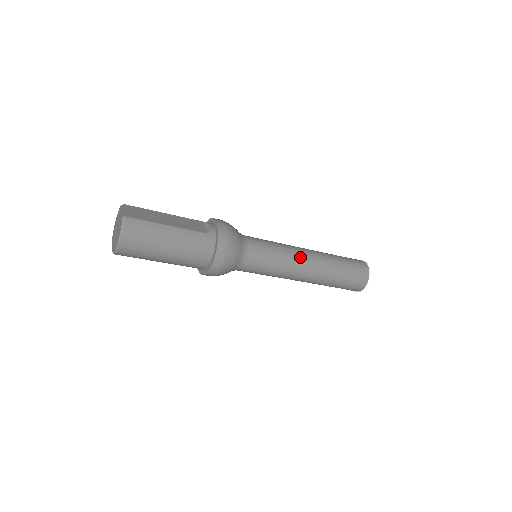
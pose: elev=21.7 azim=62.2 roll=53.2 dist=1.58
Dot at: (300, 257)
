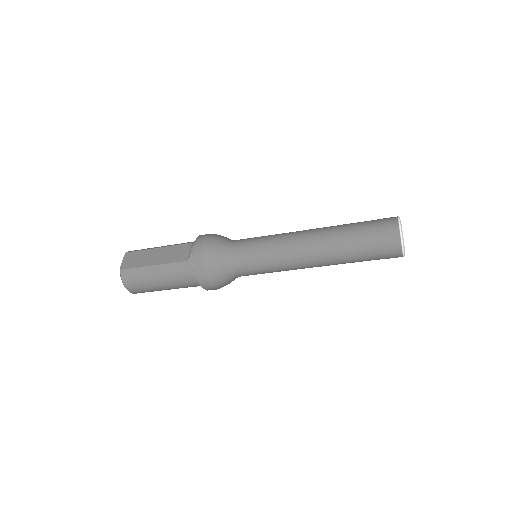
Dot at: (294, 249)
